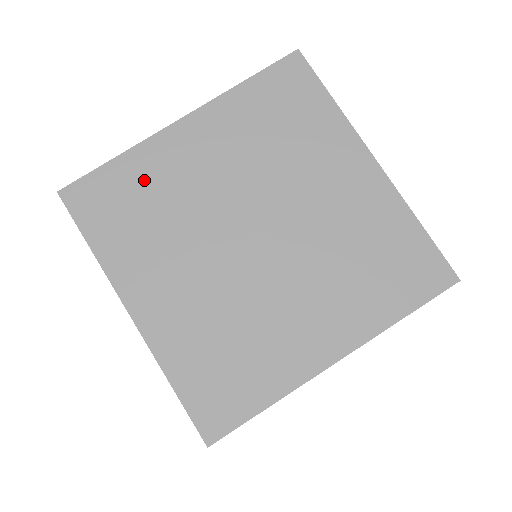
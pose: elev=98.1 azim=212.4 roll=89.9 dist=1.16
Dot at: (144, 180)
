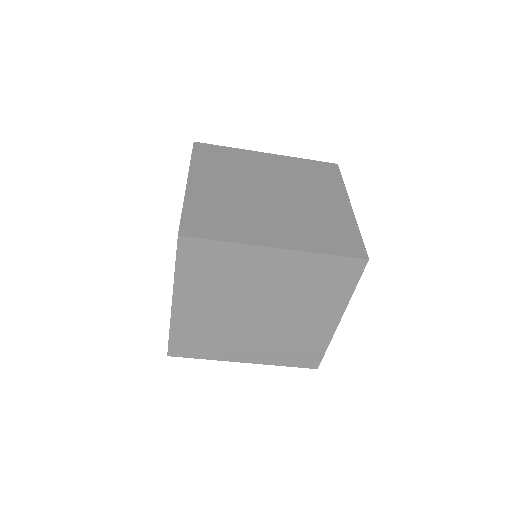
Dot at: (191, 331)
